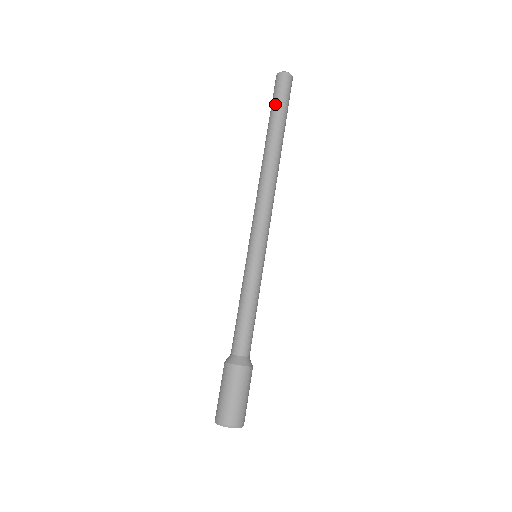
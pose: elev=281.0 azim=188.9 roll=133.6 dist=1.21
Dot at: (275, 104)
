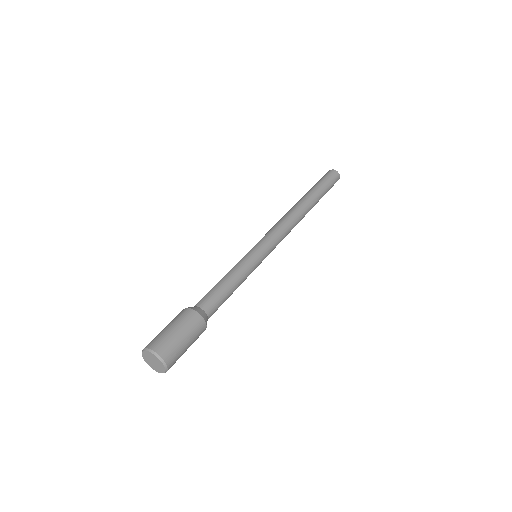
Dot at: (321, 182)
